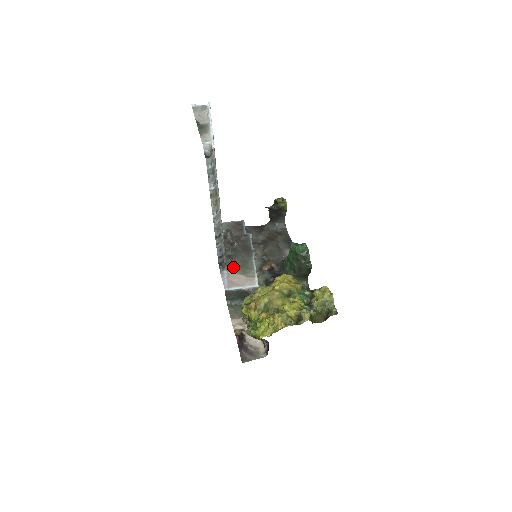
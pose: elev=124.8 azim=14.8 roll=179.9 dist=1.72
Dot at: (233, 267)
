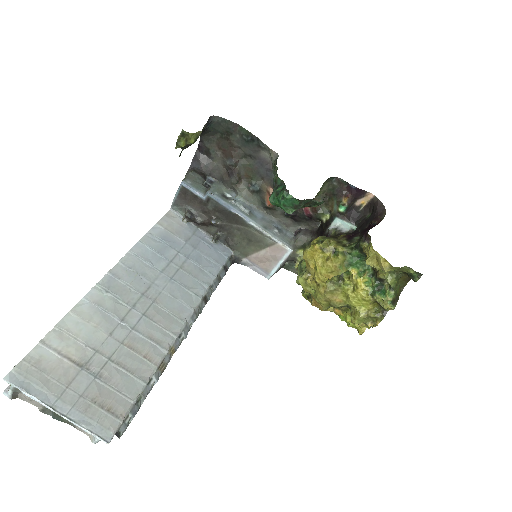
Dot at: (244, 249)
